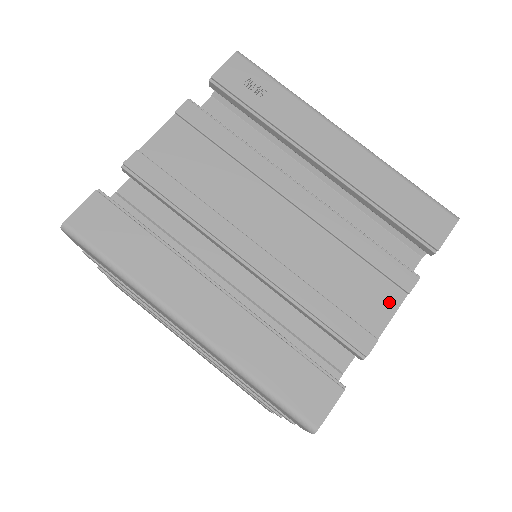
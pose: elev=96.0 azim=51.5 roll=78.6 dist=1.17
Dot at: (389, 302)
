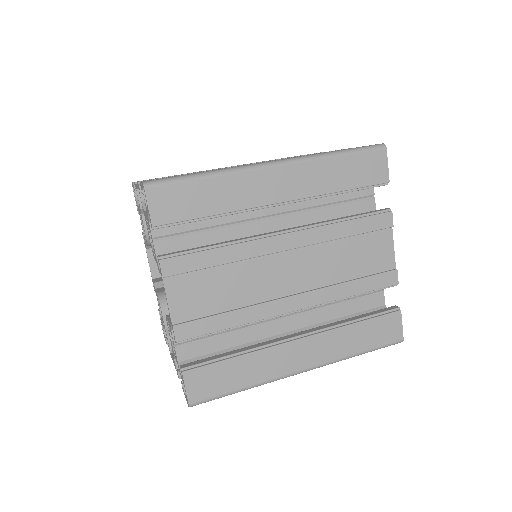
Dot at: occluded
